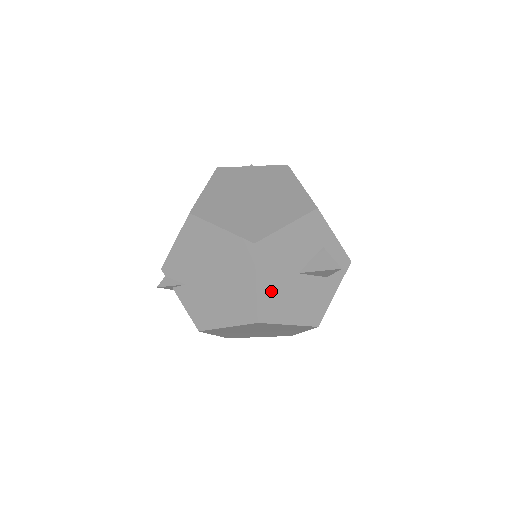
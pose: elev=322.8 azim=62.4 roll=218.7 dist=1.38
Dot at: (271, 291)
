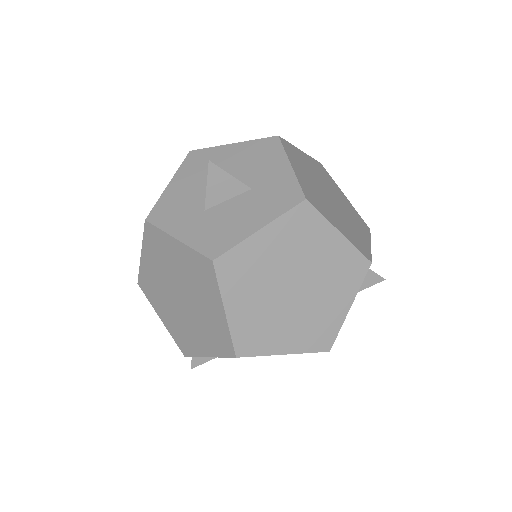
Dot at: occluded
